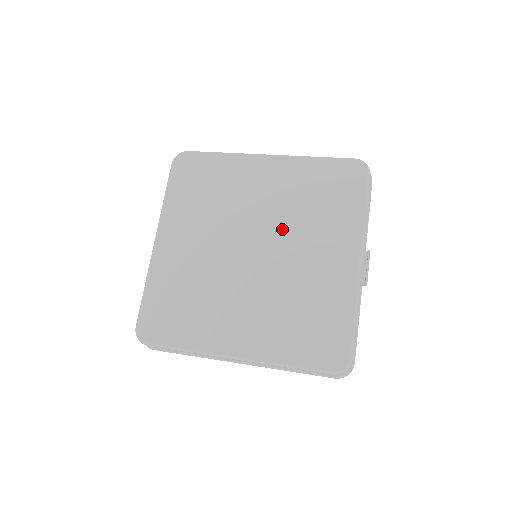
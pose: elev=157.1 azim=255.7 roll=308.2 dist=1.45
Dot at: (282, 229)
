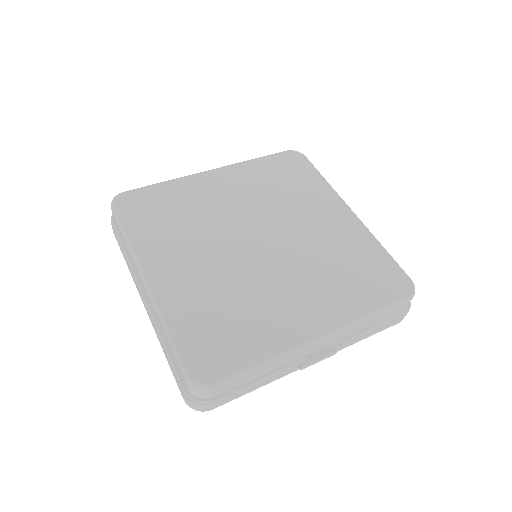
Dot at: (297, 255)
